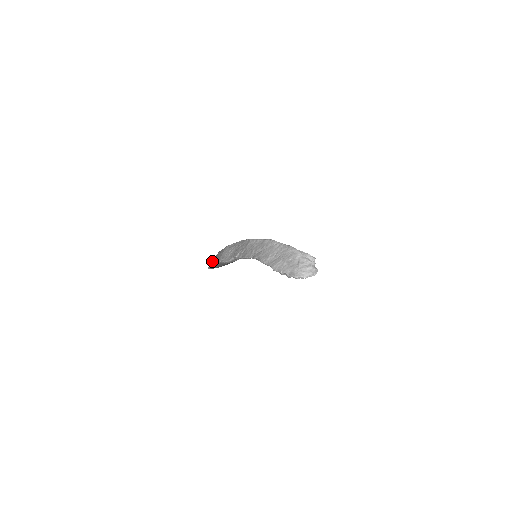
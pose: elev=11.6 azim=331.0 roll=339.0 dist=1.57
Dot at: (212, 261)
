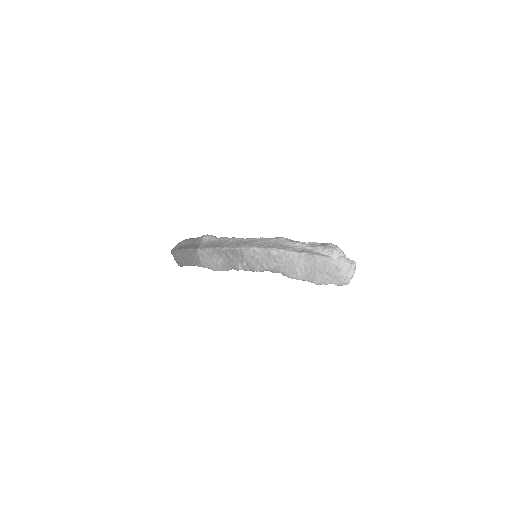
Dot at: (182, 262)
